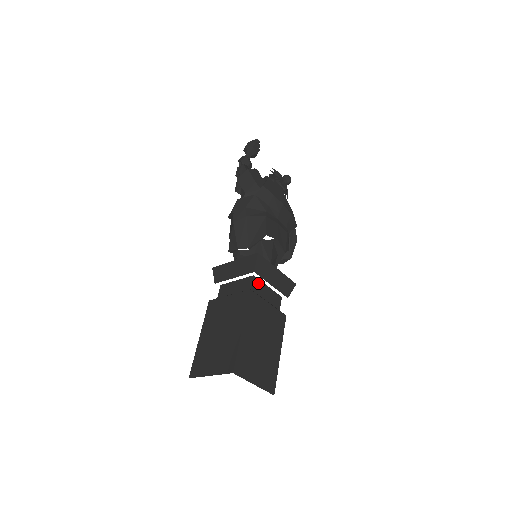
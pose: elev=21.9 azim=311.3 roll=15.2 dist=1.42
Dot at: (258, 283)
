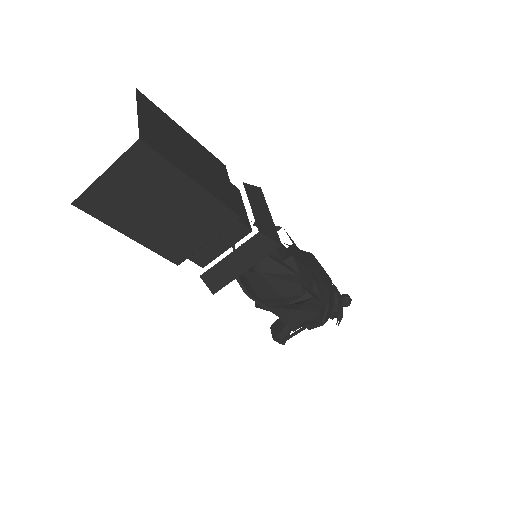
Dot at: (238, 193)
